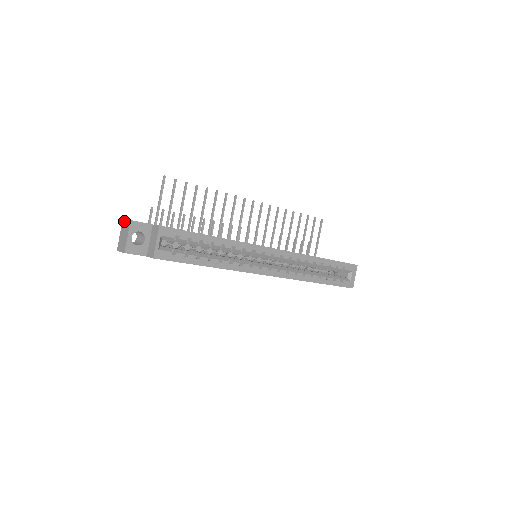
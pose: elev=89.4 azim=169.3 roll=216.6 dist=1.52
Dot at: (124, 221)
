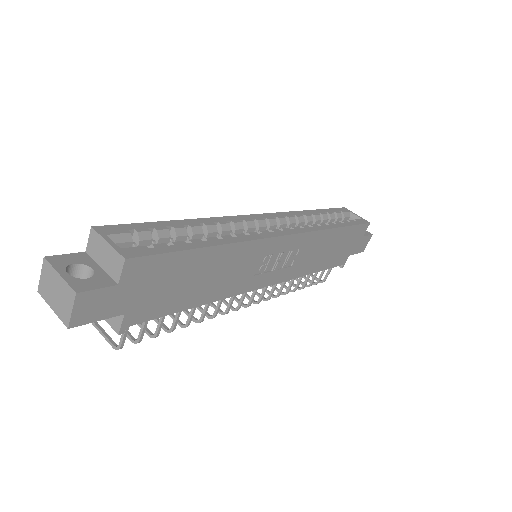
Dot at: (40, 285)
